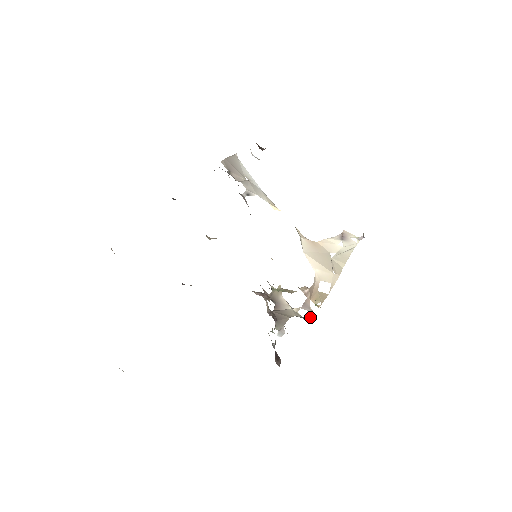
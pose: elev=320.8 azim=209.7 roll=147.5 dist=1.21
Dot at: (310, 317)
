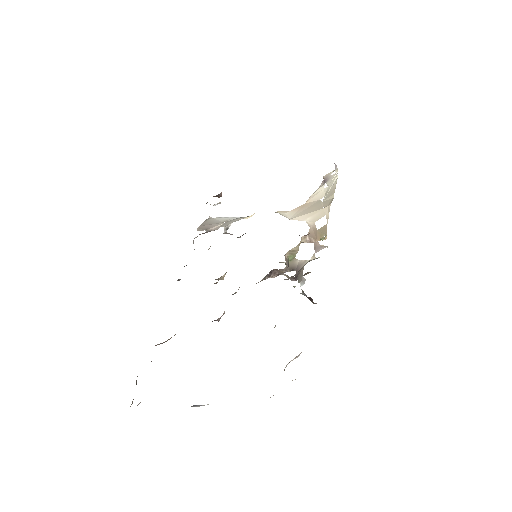
Dot at: occluded
